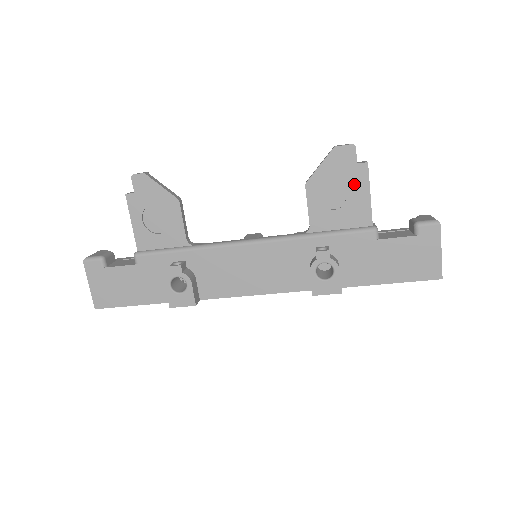
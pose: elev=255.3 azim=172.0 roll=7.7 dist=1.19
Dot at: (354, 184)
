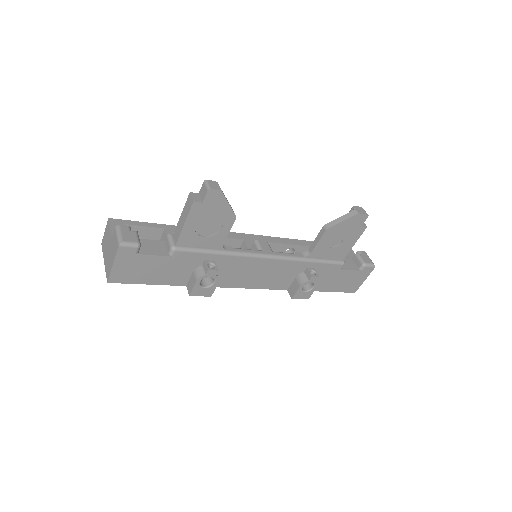
Dot at: (351, 236)
